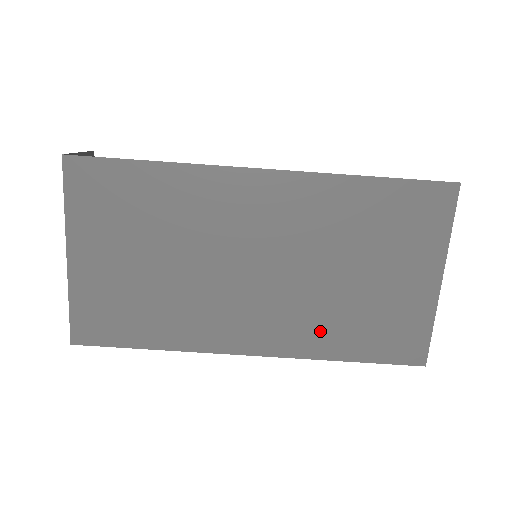
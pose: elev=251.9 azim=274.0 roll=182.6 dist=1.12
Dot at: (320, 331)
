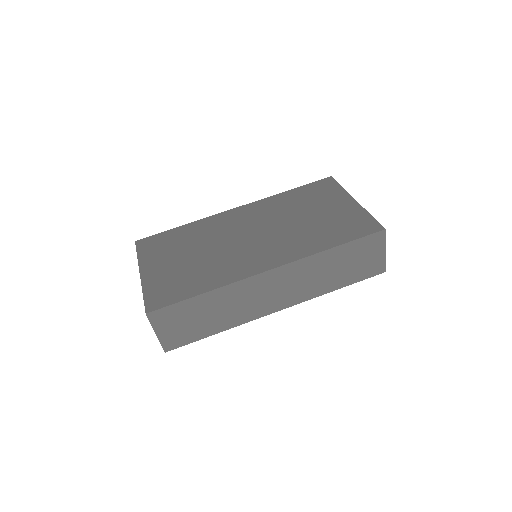
Dot at: (306, 242)
